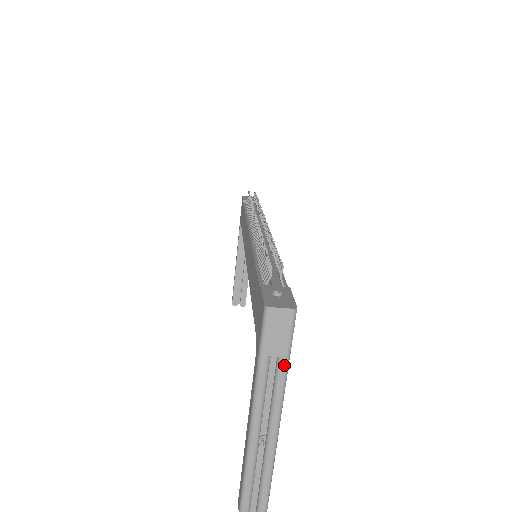
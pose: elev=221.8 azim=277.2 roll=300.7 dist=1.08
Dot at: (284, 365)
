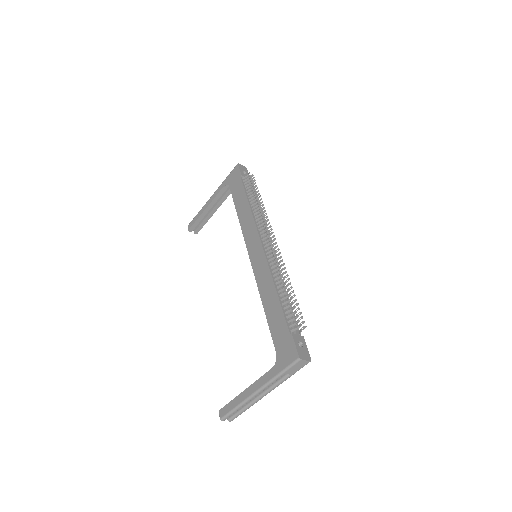
Dot at: (289, 377)
